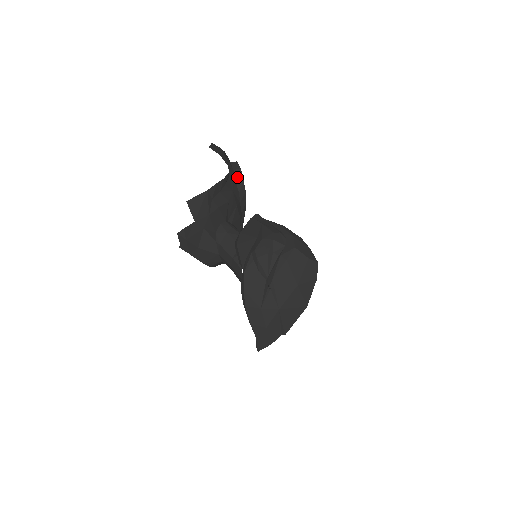
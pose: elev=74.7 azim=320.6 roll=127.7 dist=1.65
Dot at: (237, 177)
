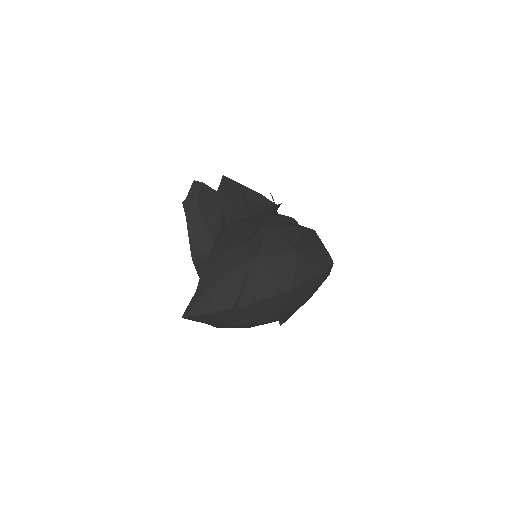
Dot at: occluded
